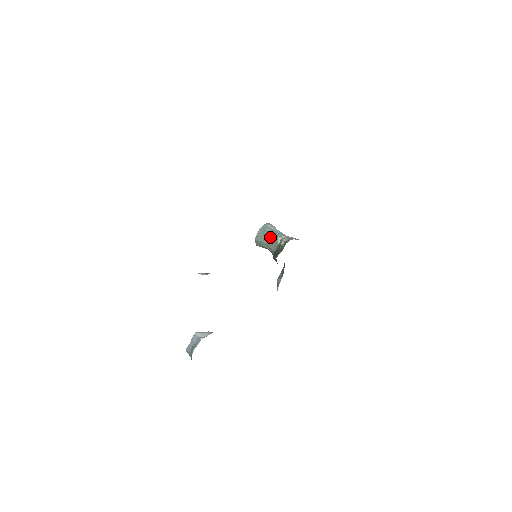
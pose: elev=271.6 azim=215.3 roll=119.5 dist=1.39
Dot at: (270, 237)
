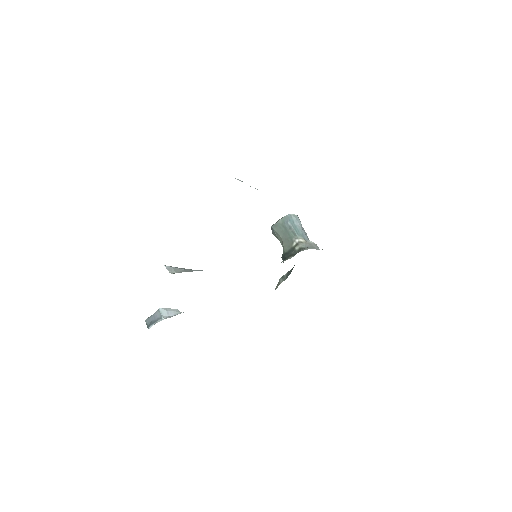
Dot at: (288, 233)
